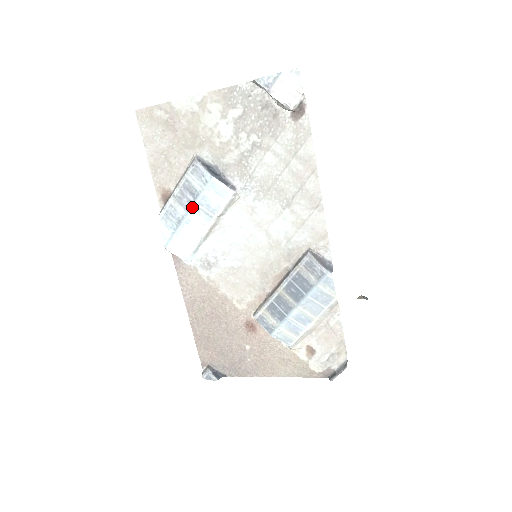
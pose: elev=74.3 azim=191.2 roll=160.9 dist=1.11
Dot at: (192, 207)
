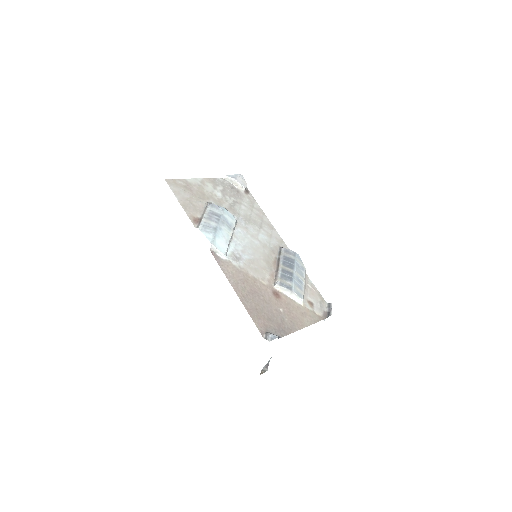
Dot at: (220, 221)
